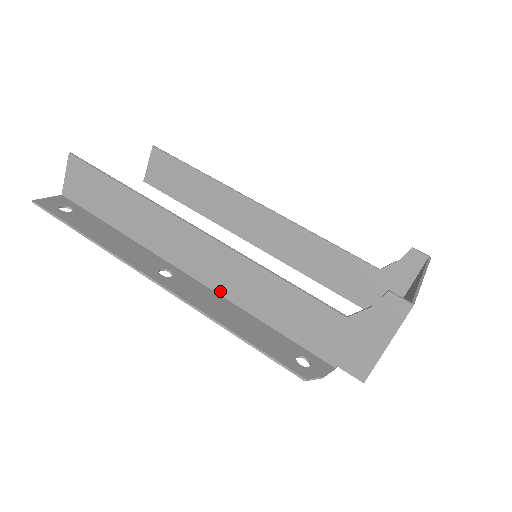
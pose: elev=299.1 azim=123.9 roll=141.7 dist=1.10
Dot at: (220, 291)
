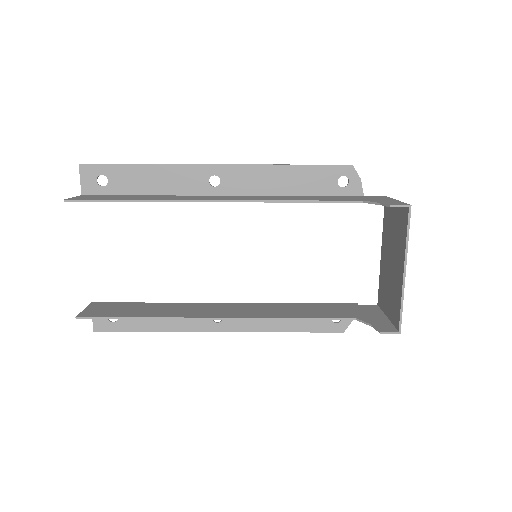
Dot at: (258, 306)
